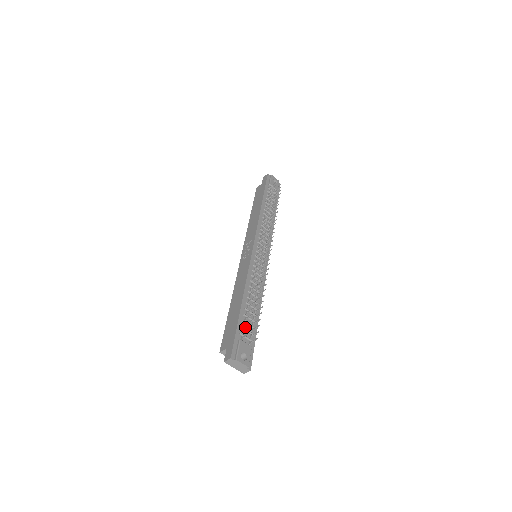
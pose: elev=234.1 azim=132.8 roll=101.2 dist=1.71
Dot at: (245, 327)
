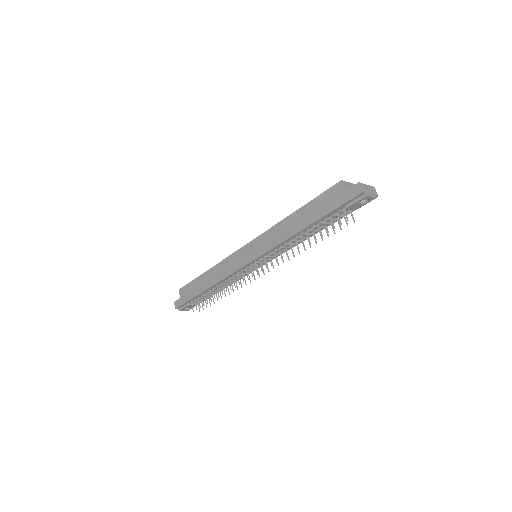
Dot at: (199, 298)
